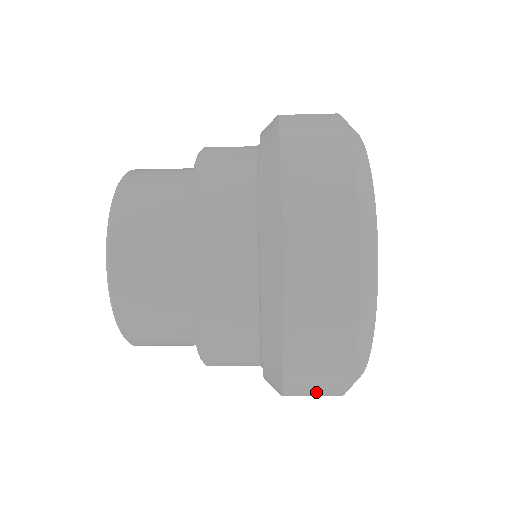
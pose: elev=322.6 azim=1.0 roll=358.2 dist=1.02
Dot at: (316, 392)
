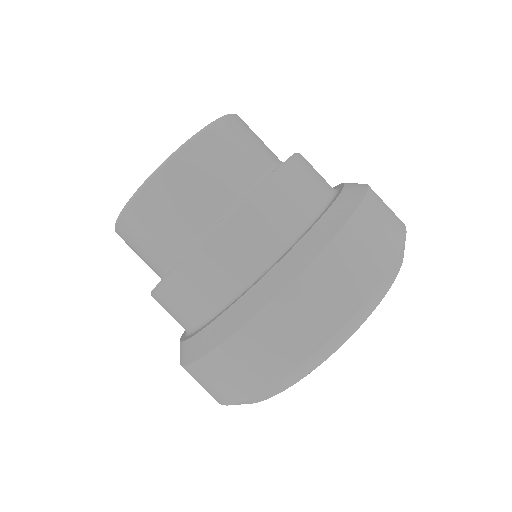
Dot at: (207, 386)
